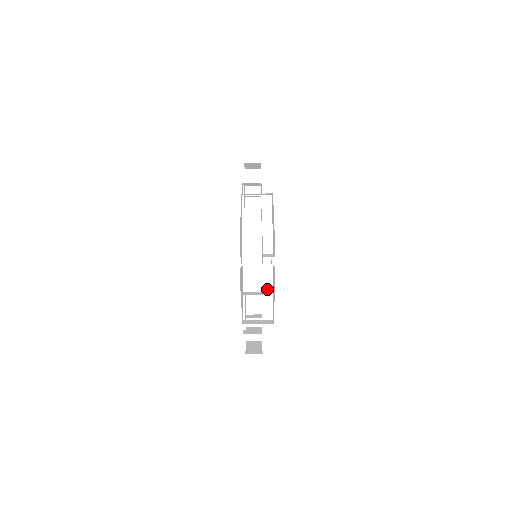
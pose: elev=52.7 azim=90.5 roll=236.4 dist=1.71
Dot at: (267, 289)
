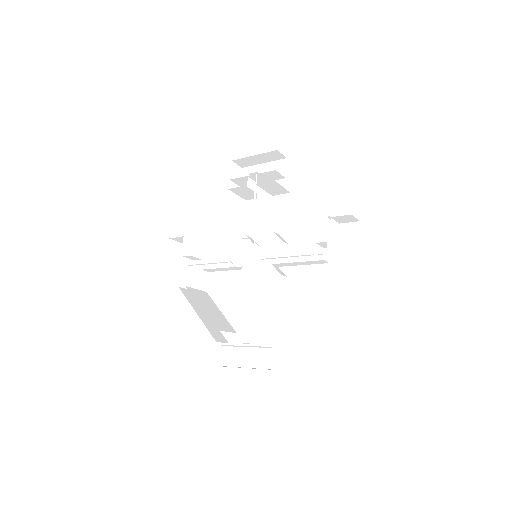
Dot at: (263, 296)
